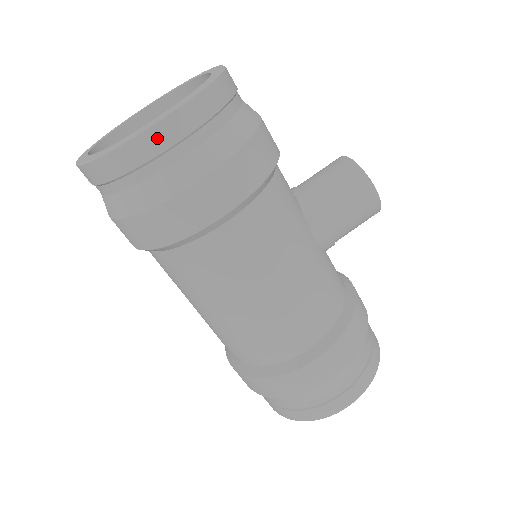
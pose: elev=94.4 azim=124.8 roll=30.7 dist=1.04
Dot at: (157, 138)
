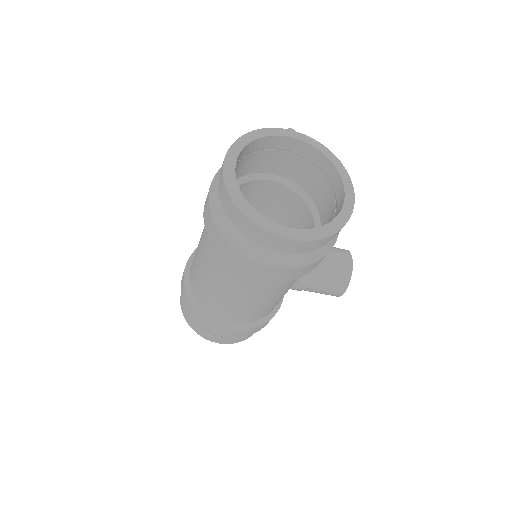
Dot at: (279, 241)
